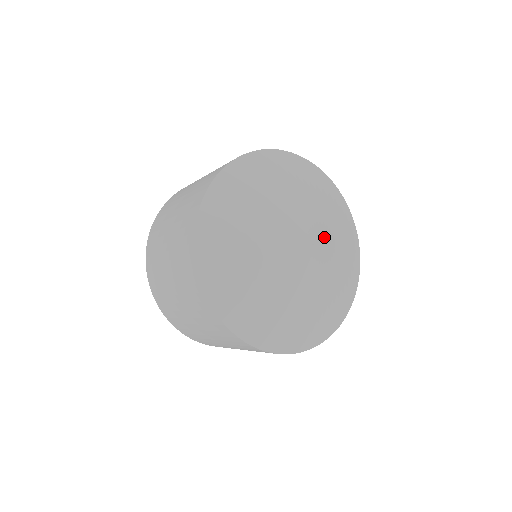
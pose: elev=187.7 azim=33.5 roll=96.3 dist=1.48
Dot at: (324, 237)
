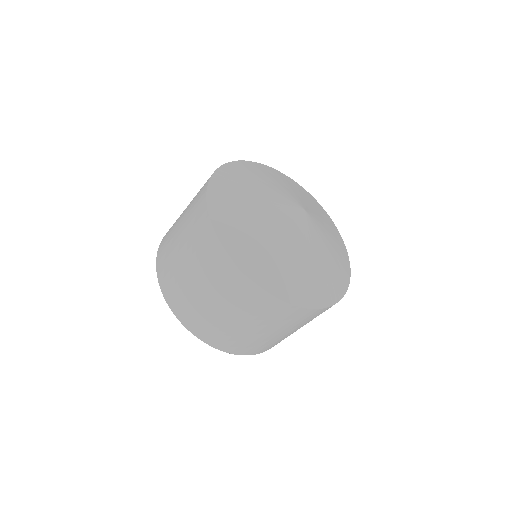
Dot at: (306, 205)
